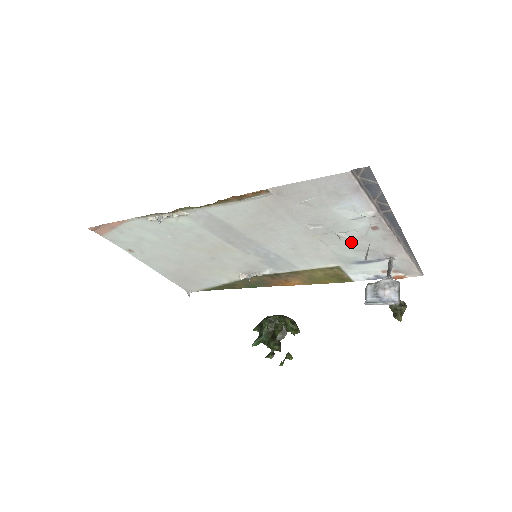
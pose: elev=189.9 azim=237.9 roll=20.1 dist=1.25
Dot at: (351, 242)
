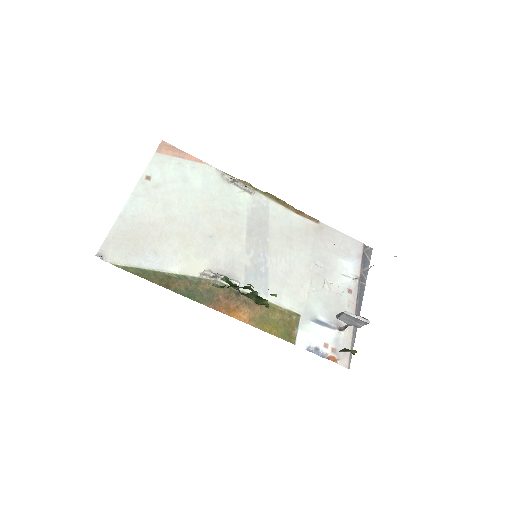
Dot at: (328, 294)
